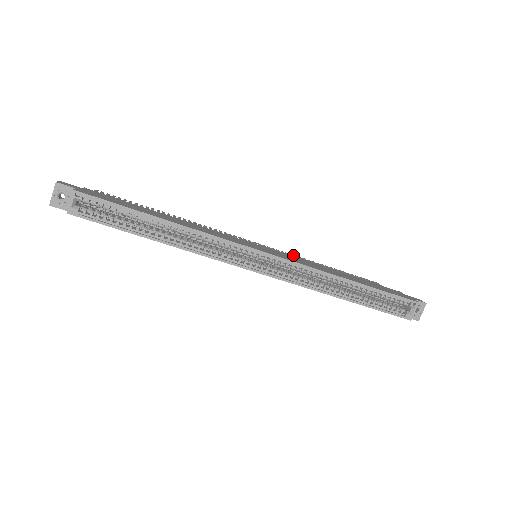
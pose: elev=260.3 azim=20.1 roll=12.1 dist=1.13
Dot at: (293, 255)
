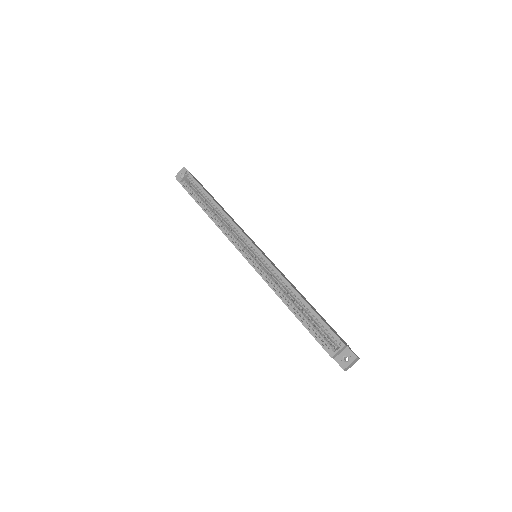
Dot at: occluded
